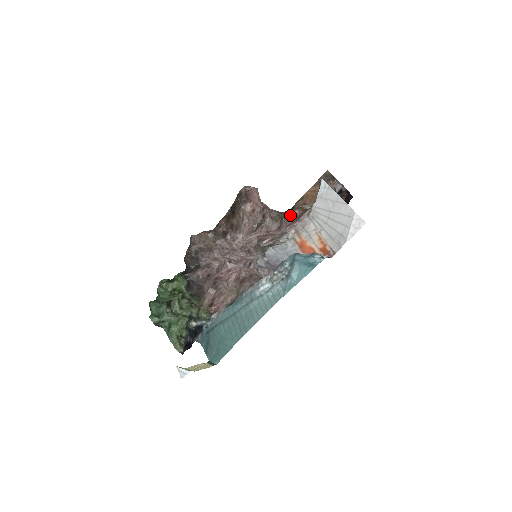
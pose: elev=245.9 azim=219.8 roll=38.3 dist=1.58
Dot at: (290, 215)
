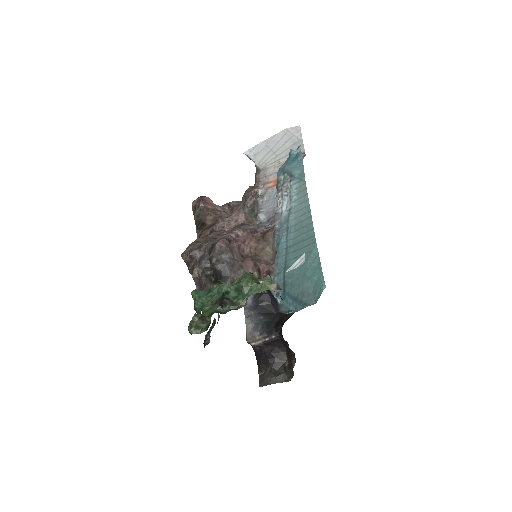
Dot at: (248, 190)
